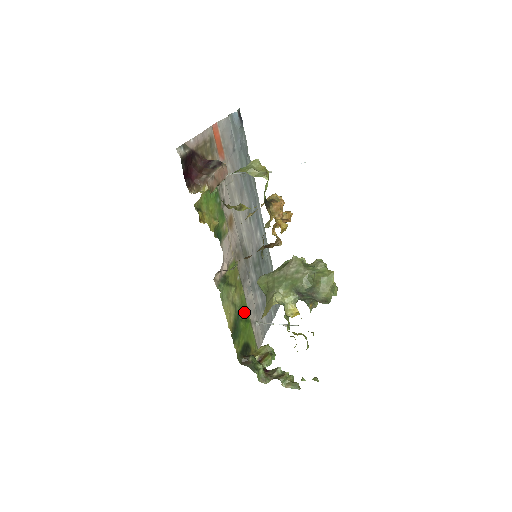
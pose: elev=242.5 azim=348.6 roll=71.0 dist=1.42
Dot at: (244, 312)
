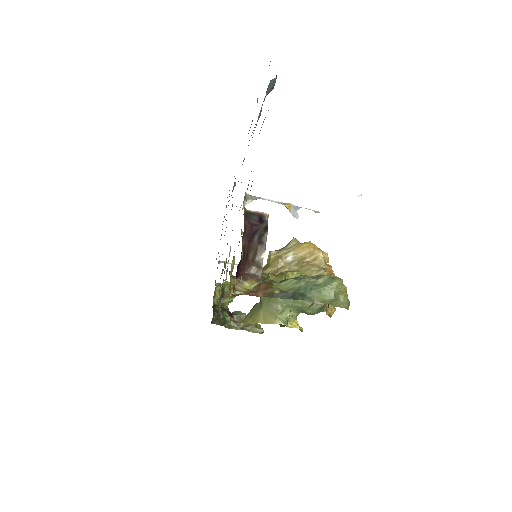
Dot at: occluded
